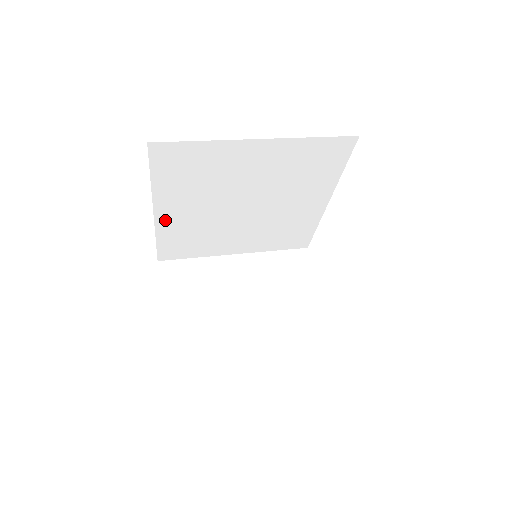
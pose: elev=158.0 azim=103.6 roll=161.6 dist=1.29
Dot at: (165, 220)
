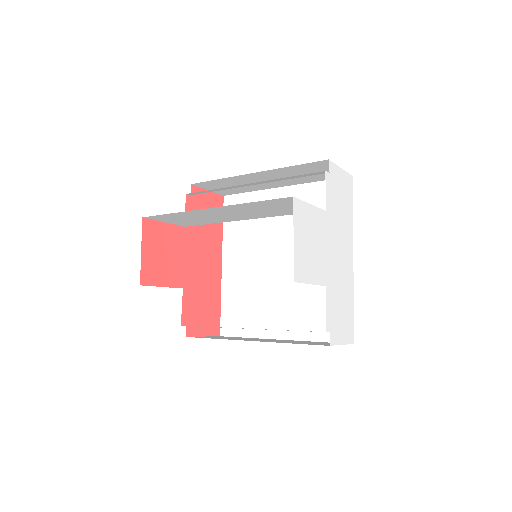
Dot at: (228, 275)
